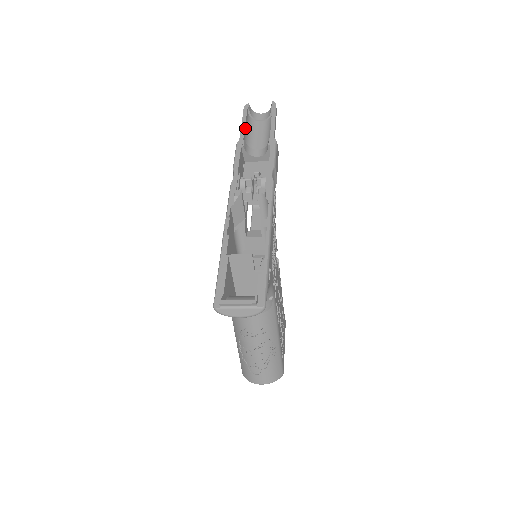
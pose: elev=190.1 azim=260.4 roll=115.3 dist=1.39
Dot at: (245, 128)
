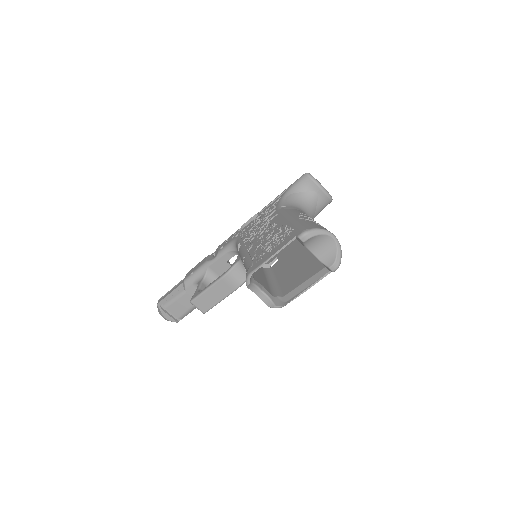
Dot at: occluded
